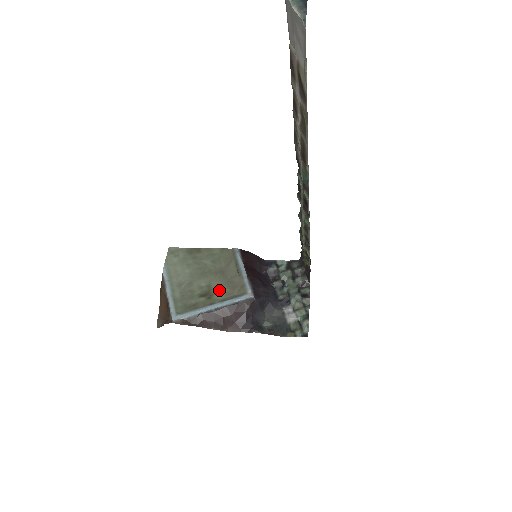
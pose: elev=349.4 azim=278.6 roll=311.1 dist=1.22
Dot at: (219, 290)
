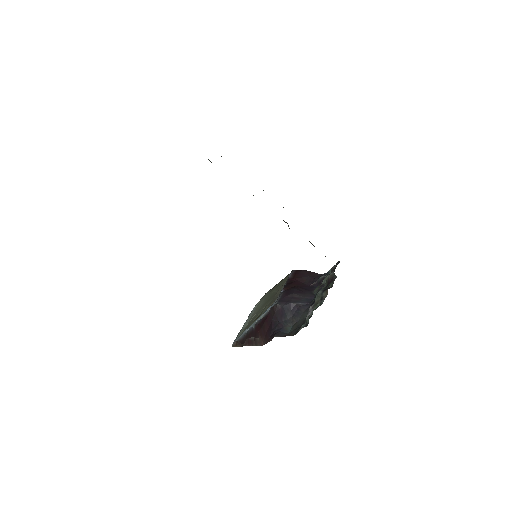
Dot at: (265, 309)
